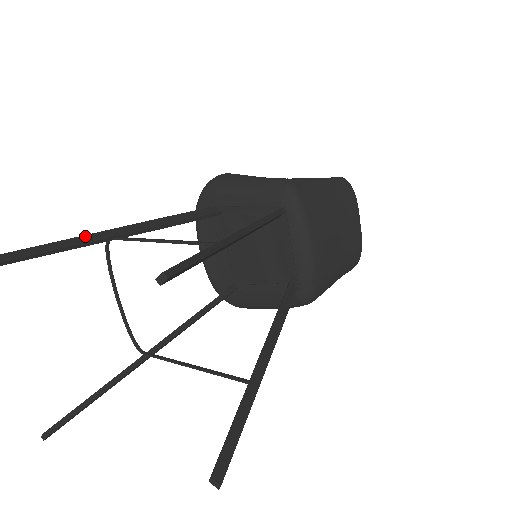
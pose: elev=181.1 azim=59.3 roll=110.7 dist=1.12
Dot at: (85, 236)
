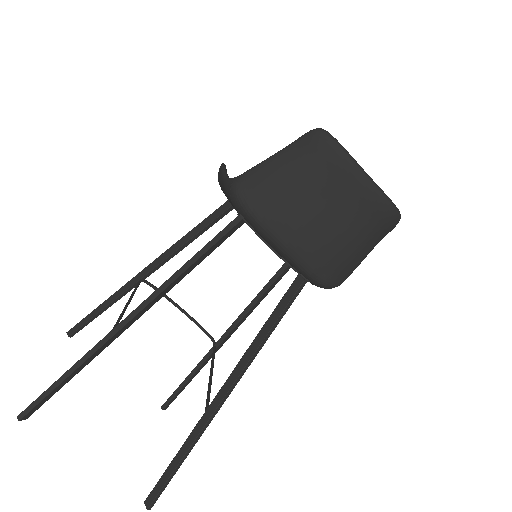
Dot at: (119, 290)
